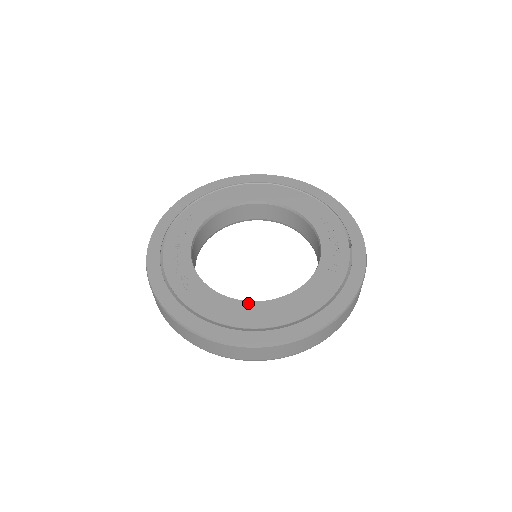
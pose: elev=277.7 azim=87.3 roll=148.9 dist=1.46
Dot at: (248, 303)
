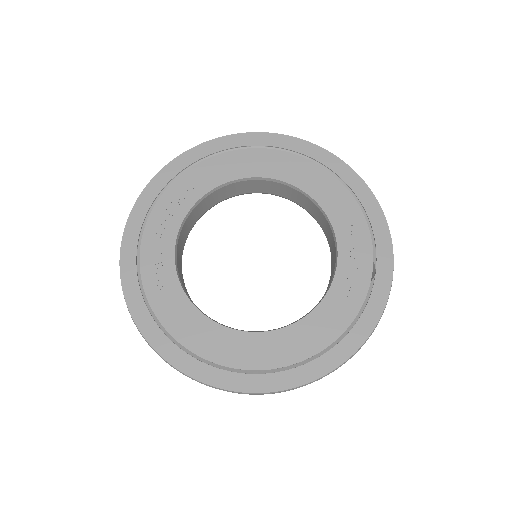
Dot at: (227, 330)
